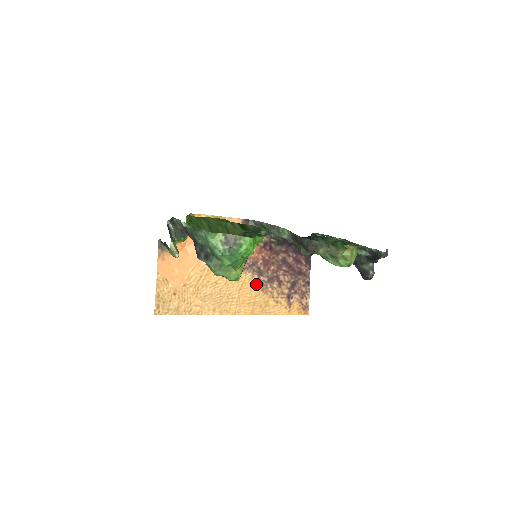
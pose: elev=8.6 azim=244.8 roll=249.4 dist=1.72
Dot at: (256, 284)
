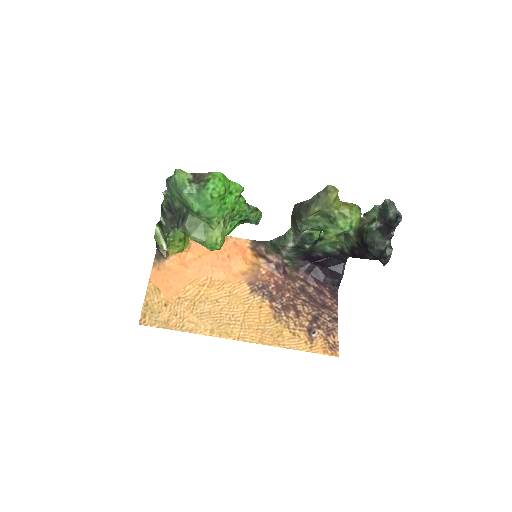
Dot at: (267, 310)
